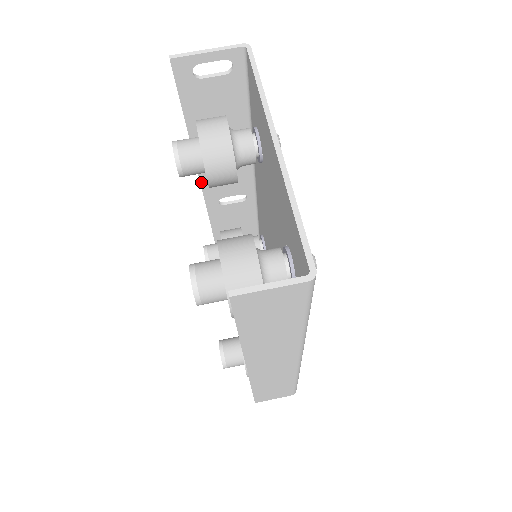
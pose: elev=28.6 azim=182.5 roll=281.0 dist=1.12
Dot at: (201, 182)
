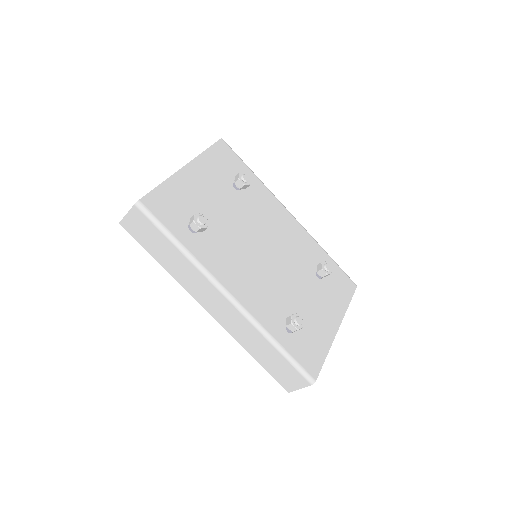
Dot at: occluded
